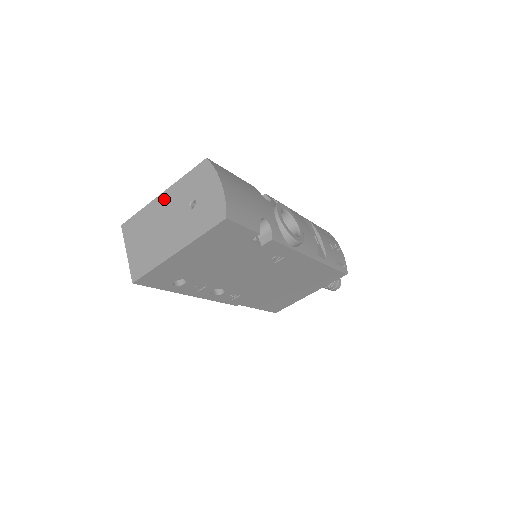
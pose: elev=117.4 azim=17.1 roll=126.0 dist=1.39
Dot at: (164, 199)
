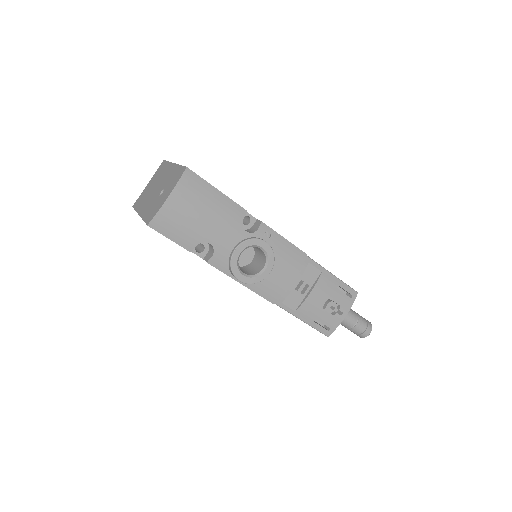
Dot at: (170, 169)
